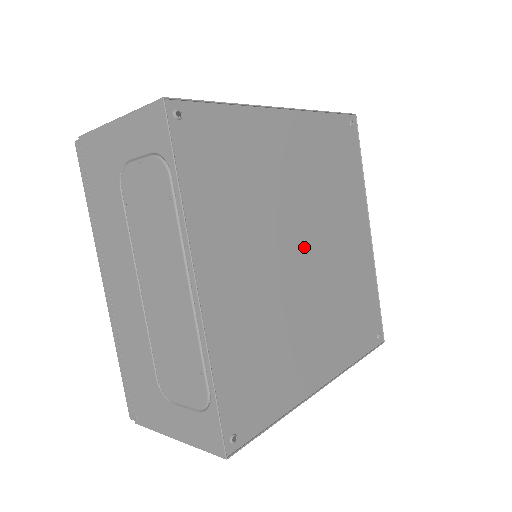
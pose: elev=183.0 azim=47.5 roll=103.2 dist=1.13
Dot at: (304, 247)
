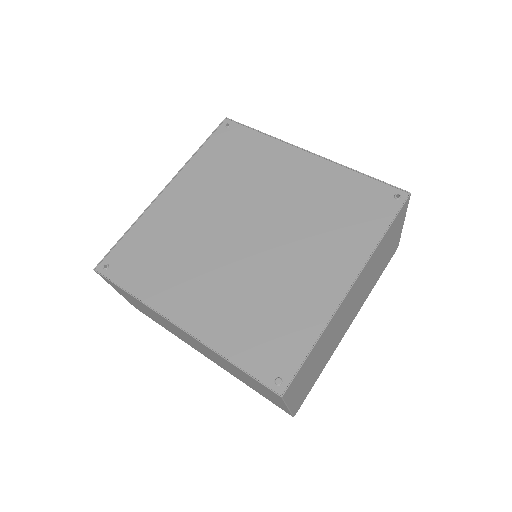
Dot at: (254, 230)
